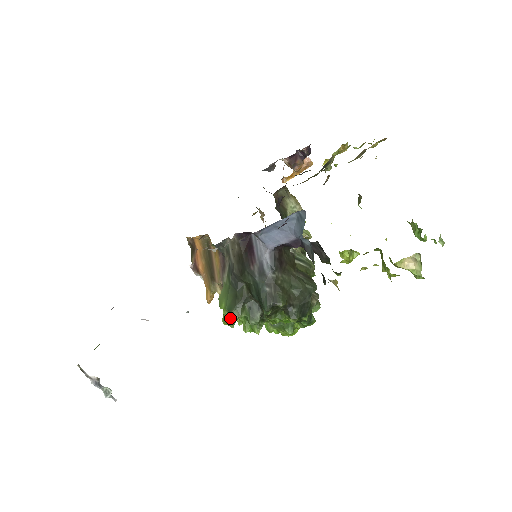
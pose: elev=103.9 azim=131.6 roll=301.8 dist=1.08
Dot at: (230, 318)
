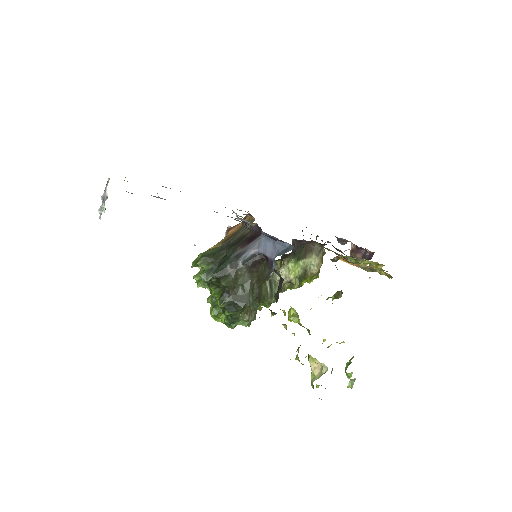
Dot at: (197, 261)
